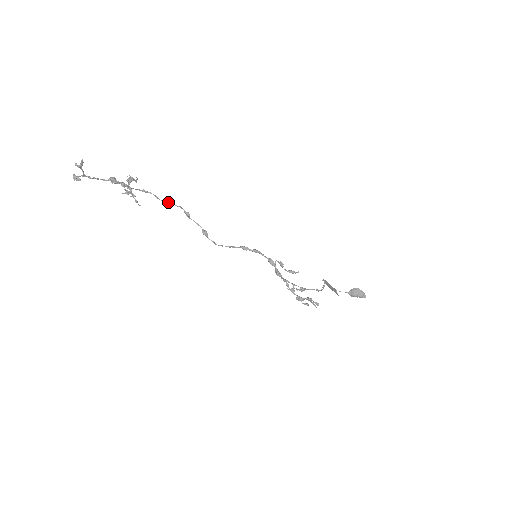
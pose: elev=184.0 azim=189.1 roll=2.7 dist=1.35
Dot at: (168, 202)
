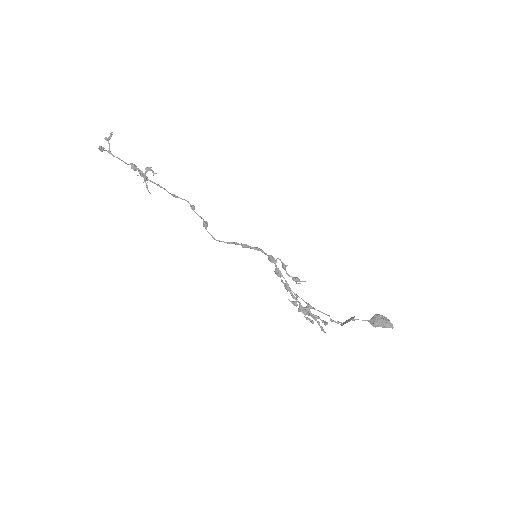
Dot at: (177, 196)
